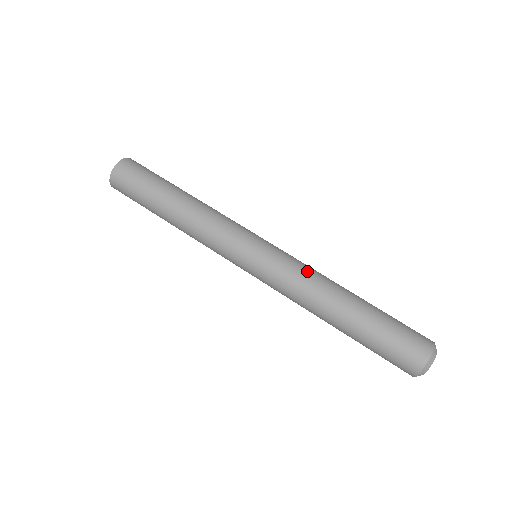
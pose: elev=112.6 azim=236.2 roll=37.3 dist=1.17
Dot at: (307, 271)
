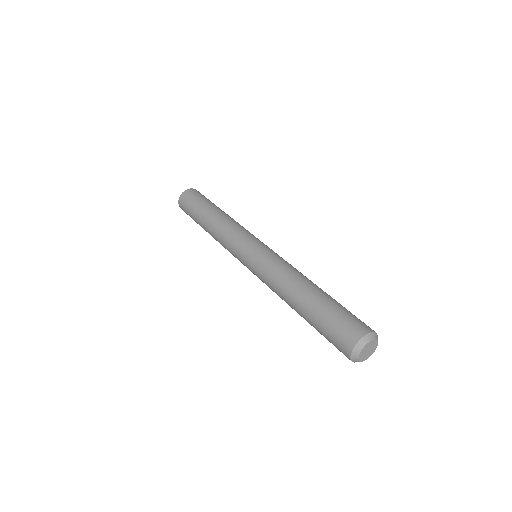
Dot at: (277, 269)
